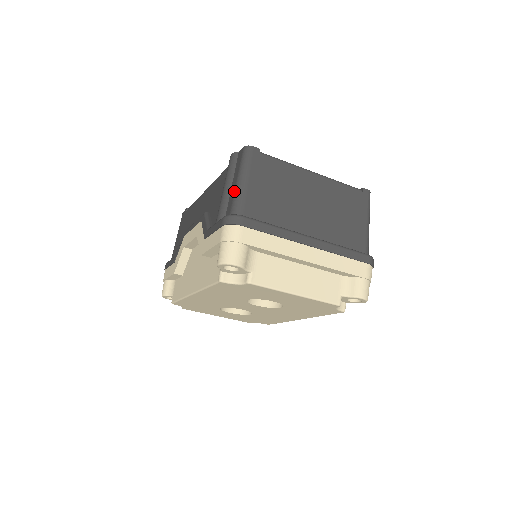
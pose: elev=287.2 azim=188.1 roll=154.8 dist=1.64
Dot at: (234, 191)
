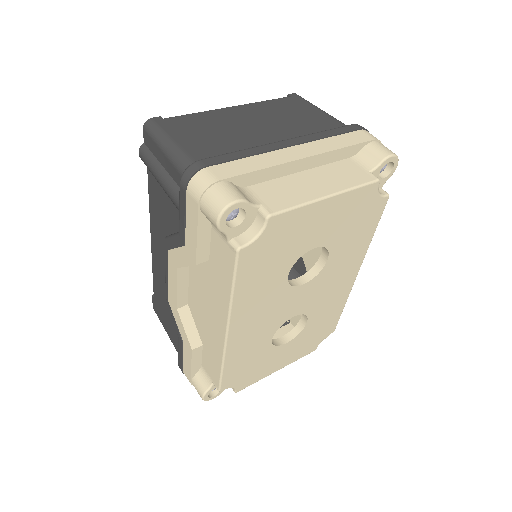
Dot at: (168, 160)
